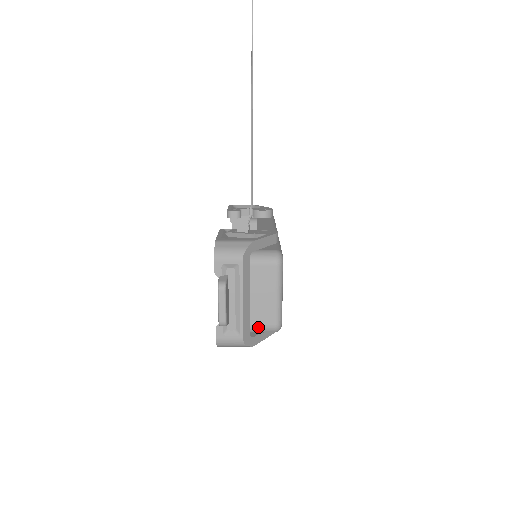
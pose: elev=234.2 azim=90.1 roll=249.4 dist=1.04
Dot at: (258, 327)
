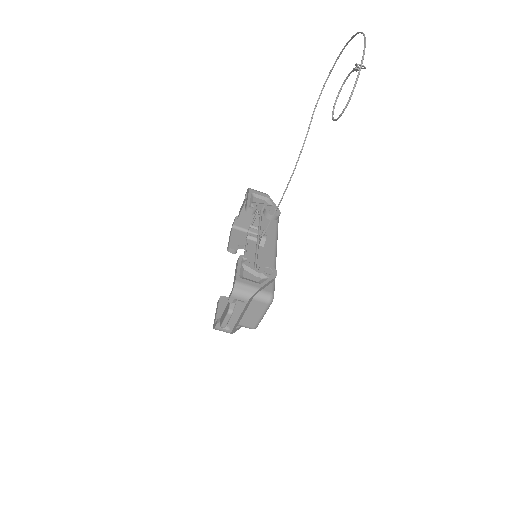
Dot at: (242, 326)
